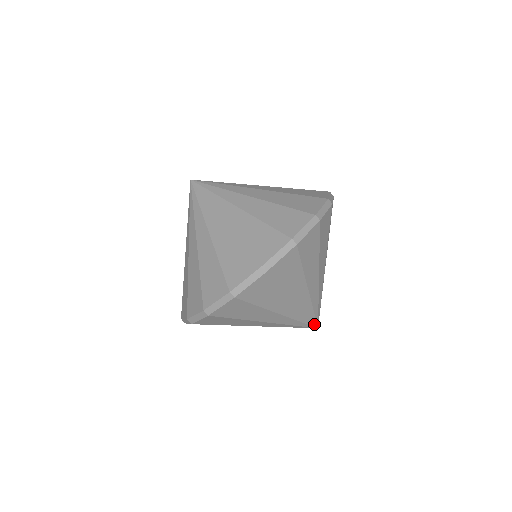
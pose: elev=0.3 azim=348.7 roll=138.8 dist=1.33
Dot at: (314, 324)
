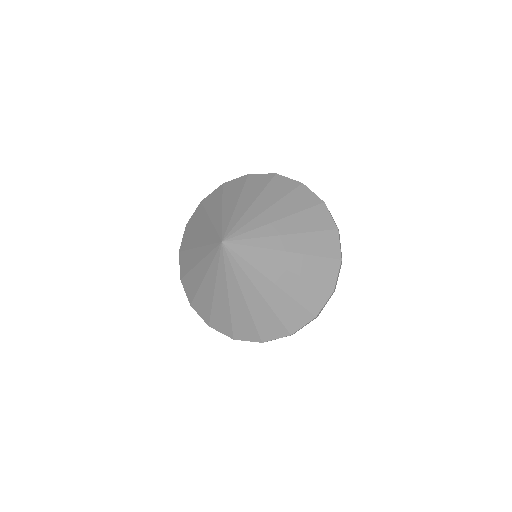
Dot at: occluded
